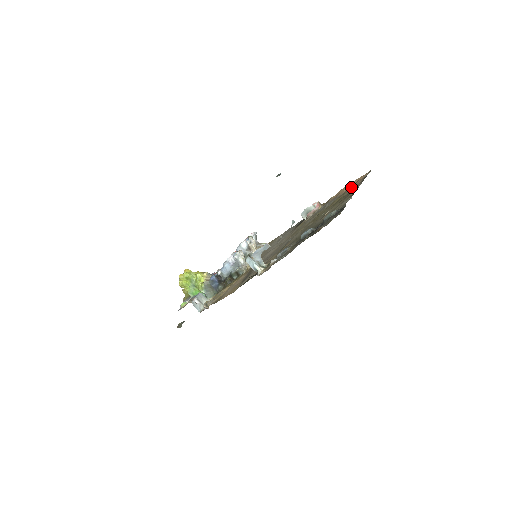
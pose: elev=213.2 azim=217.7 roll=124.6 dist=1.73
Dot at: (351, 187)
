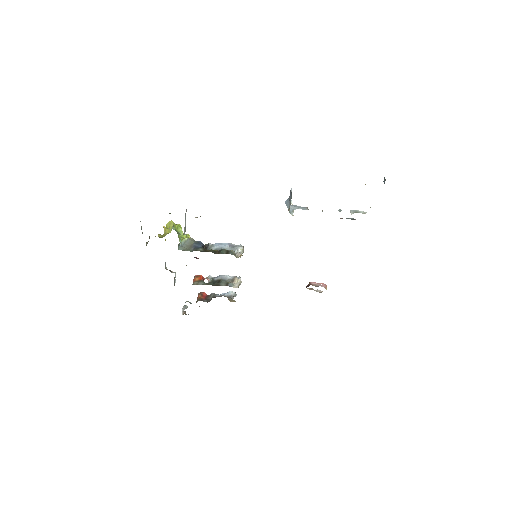
Dot at: occluded
